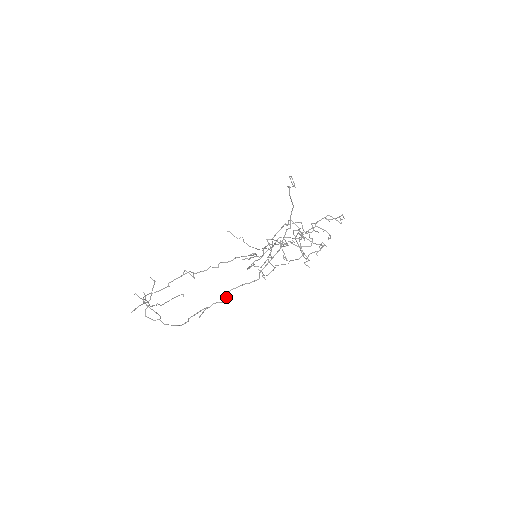
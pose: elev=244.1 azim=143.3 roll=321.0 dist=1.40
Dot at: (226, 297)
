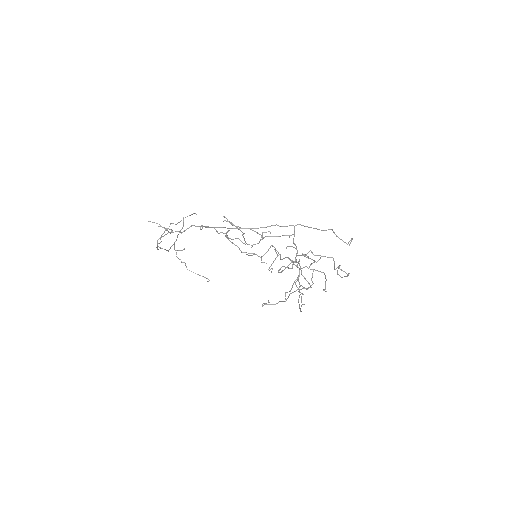
Dot at: (186, 229)
